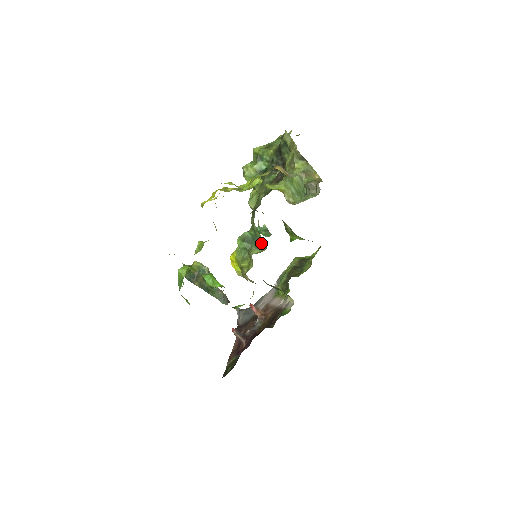
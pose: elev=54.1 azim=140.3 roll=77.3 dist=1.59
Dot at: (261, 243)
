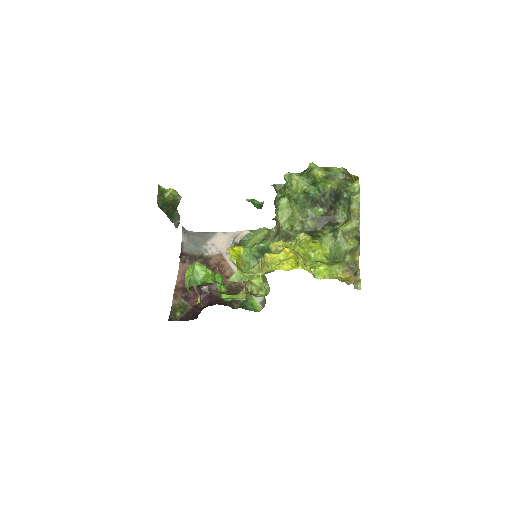
Dot at: occluded
